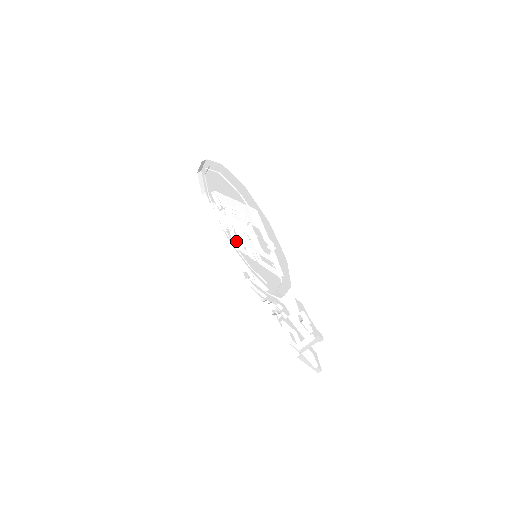
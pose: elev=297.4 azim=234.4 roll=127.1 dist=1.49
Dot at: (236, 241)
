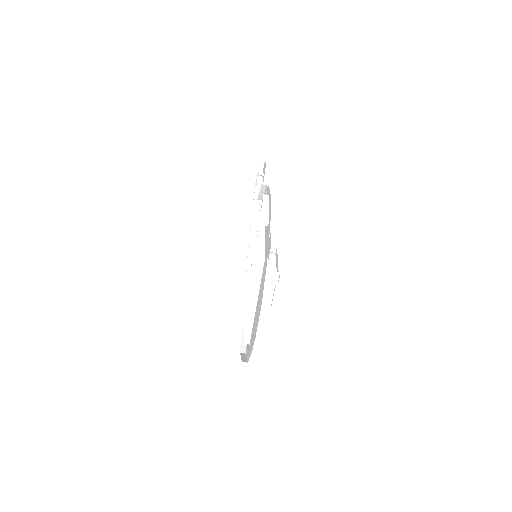
Dot at: (257, 232)
